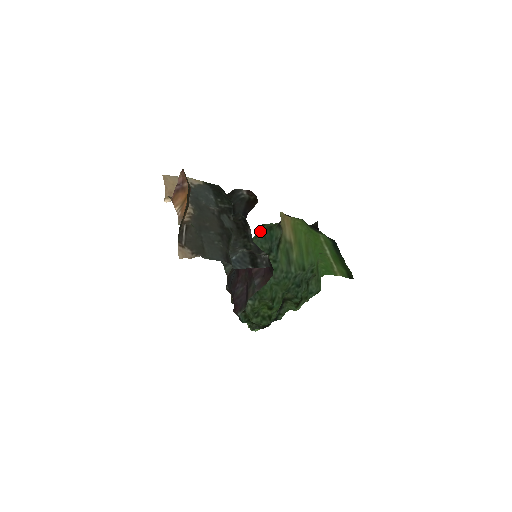
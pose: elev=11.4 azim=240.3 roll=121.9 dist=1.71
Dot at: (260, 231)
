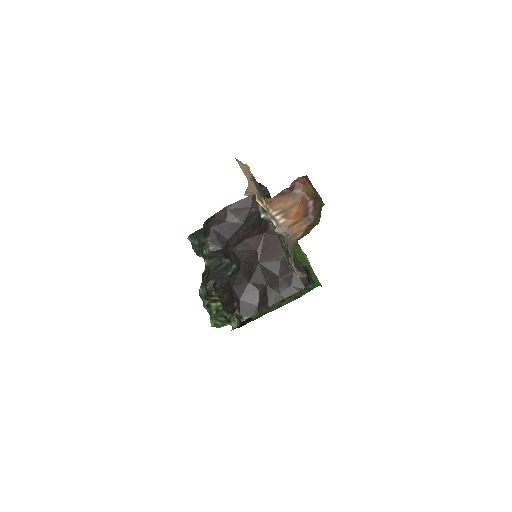
Dot at: occluded
